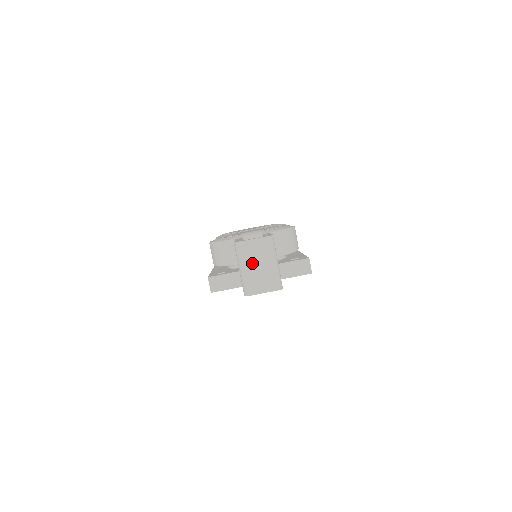
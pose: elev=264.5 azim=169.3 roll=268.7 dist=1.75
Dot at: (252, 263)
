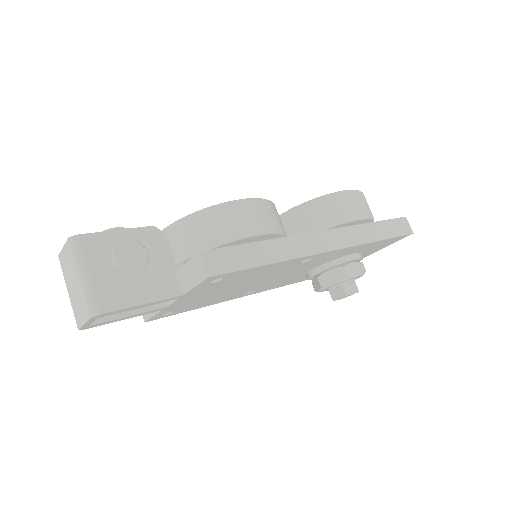
Dot at: (70, 282)
